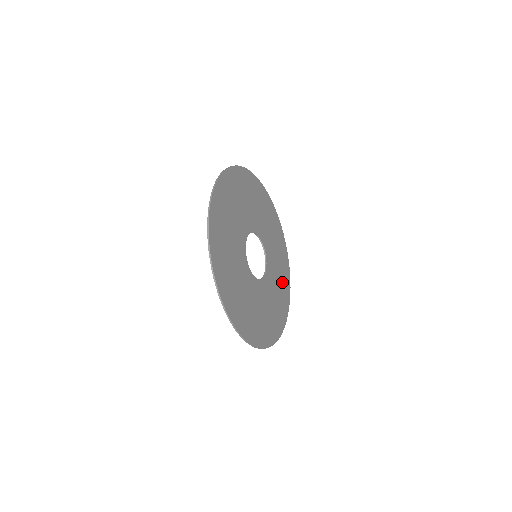
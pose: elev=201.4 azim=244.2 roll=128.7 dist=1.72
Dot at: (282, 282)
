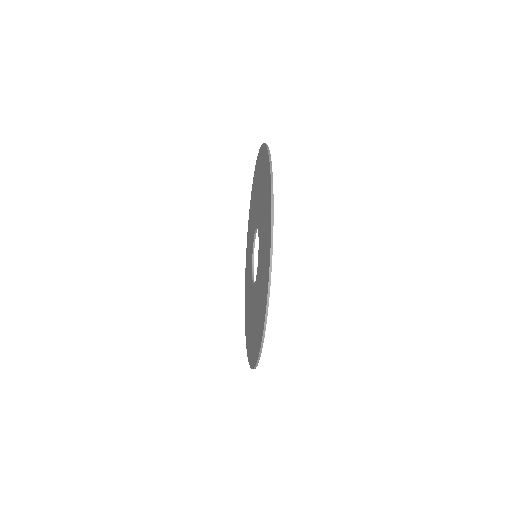
Dot at: occluded
